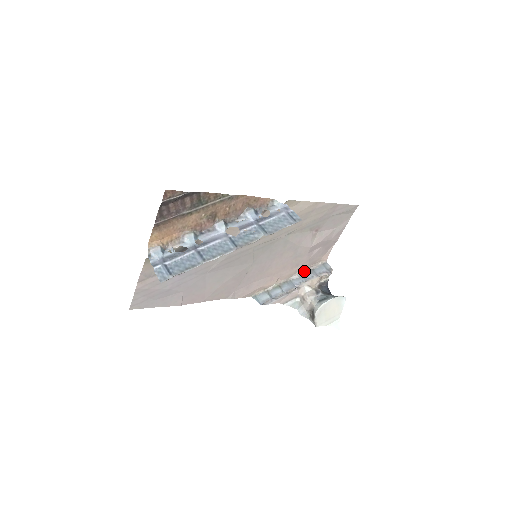
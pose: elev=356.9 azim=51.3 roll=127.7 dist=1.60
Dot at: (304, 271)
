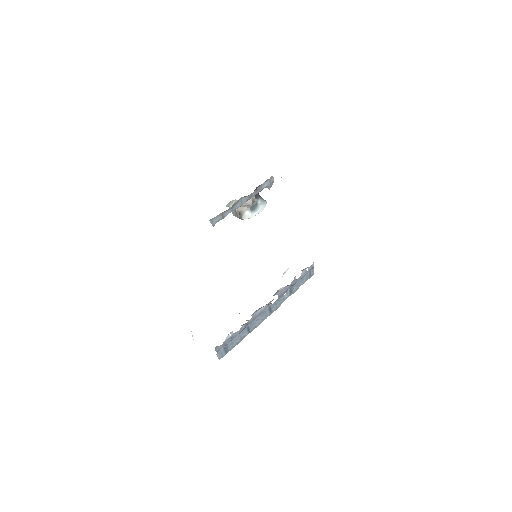
Dot at: (256, 190)
